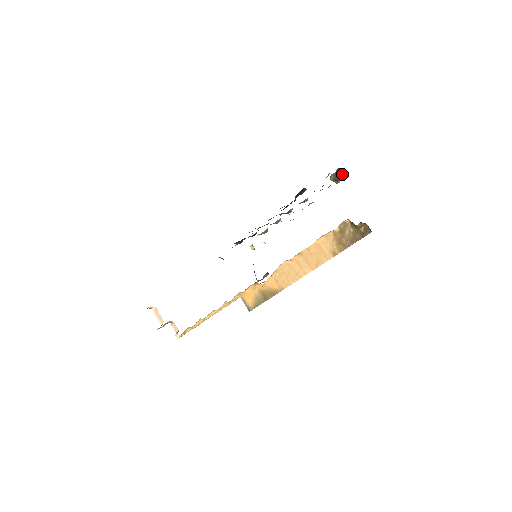
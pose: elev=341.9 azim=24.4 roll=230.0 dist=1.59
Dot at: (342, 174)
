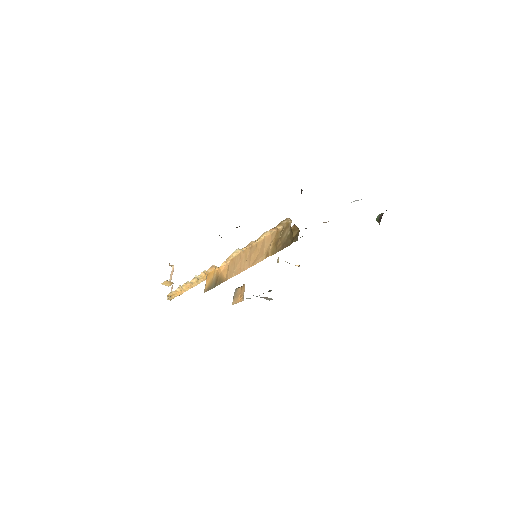
Dot at: occluded
